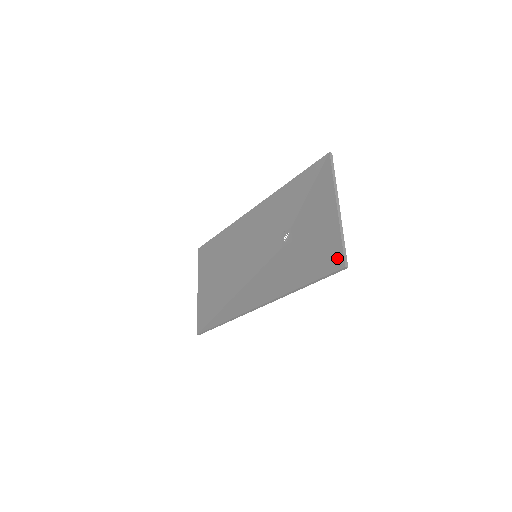
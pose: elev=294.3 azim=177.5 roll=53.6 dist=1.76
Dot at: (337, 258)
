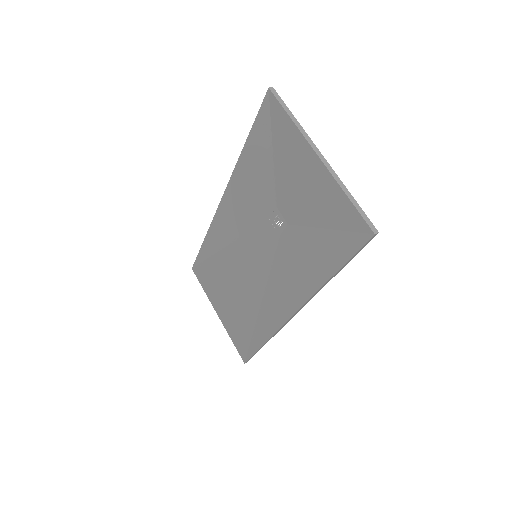
Dot at: (357, 226)
